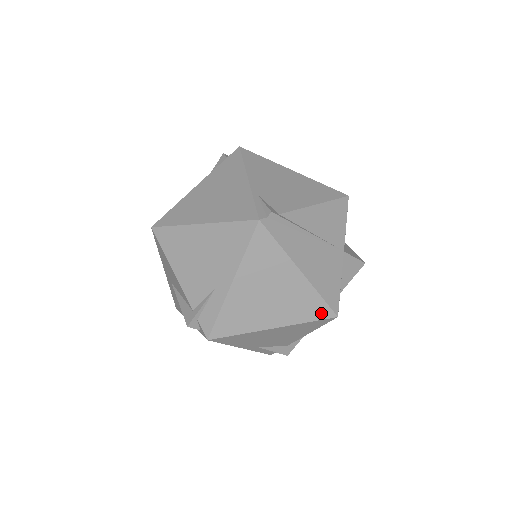
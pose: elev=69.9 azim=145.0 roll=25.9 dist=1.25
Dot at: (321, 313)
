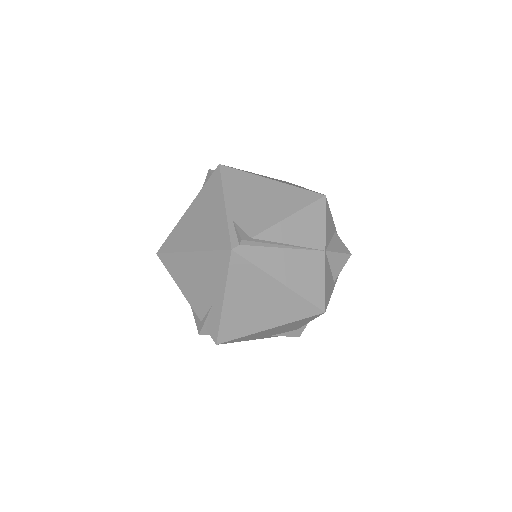
Dot at: (309, 312)
